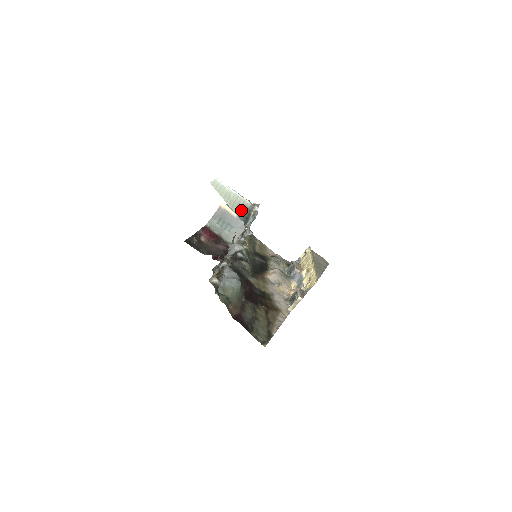
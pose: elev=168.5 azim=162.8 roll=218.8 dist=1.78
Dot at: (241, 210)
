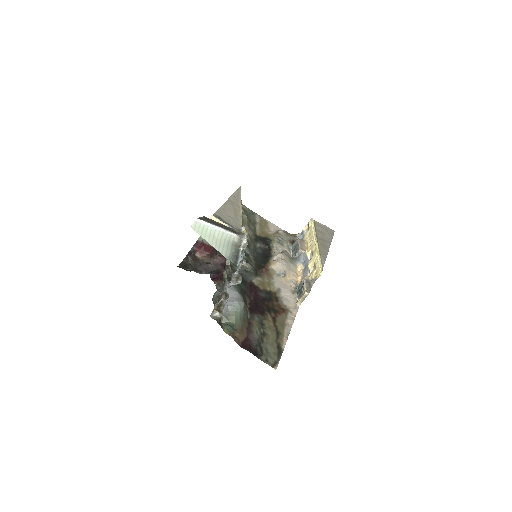
Dot at: (229, 248)
